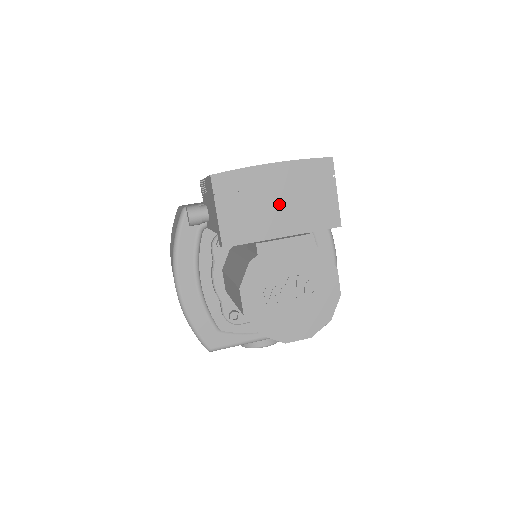
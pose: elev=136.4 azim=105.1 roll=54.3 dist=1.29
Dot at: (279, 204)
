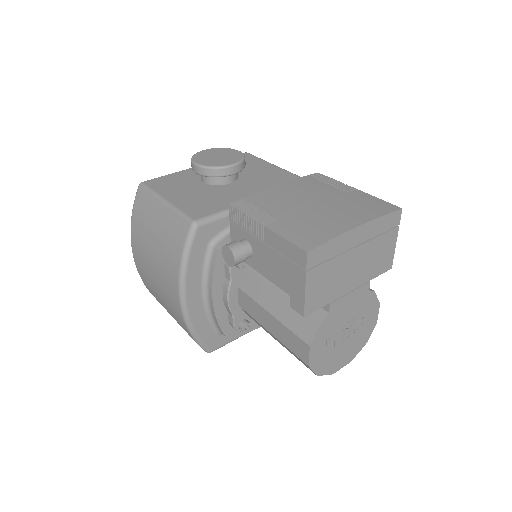
Dot at: (354, 263)
